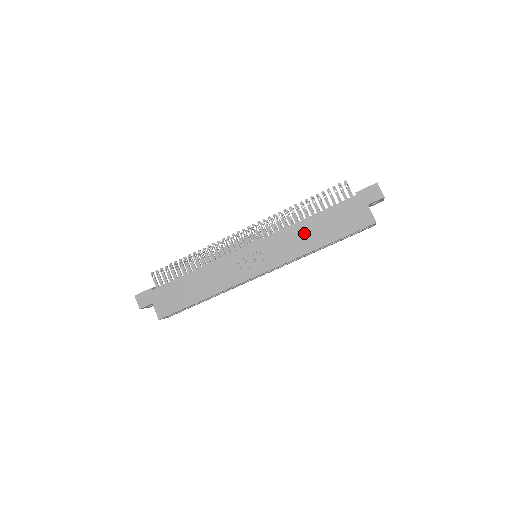
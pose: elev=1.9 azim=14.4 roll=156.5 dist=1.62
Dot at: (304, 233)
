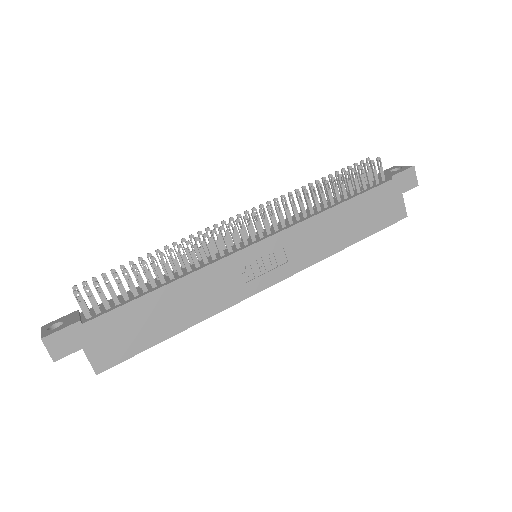
Dot at: (331, 227)
